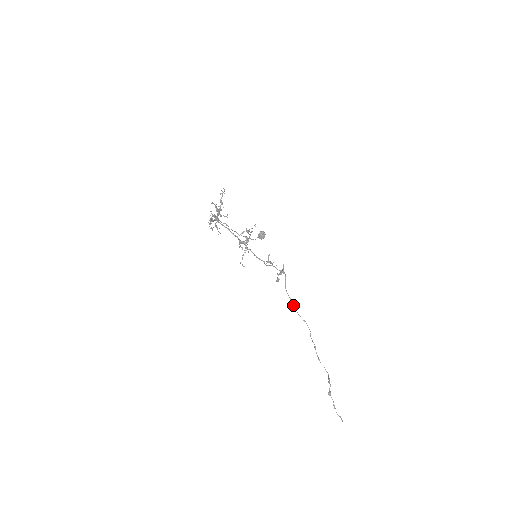
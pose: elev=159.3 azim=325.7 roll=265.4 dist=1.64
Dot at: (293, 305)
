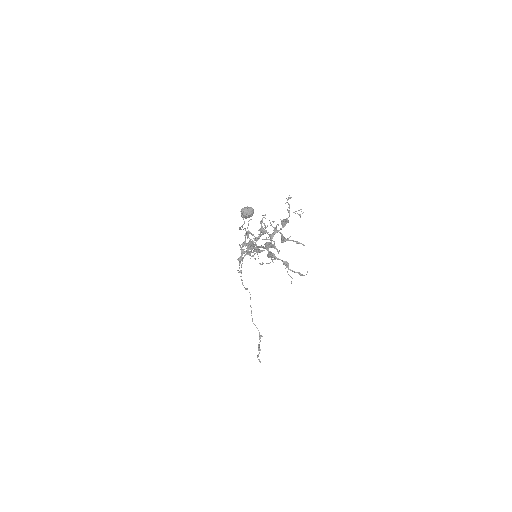
Dot at: occluded
